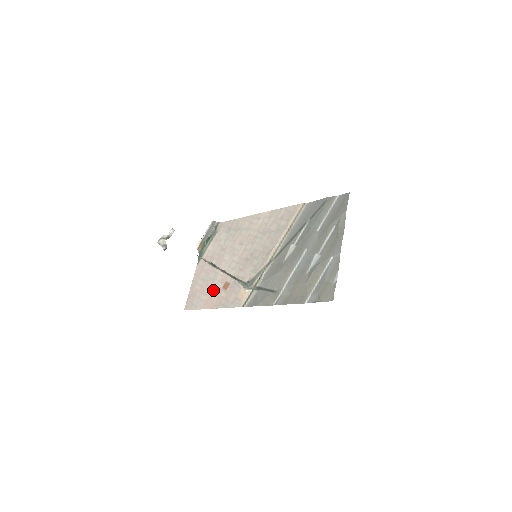
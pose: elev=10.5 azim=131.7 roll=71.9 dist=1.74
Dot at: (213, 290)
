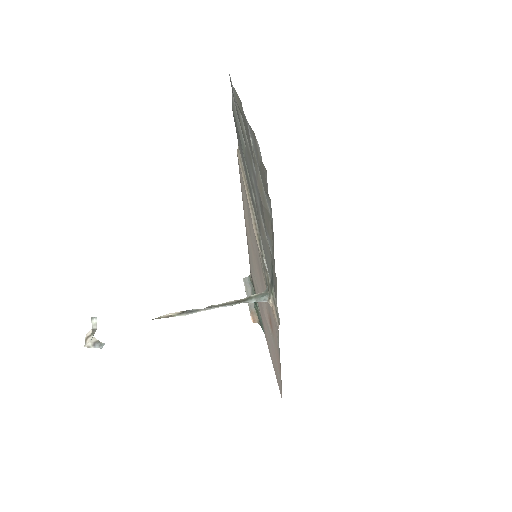
Dot at: (273, 344)
